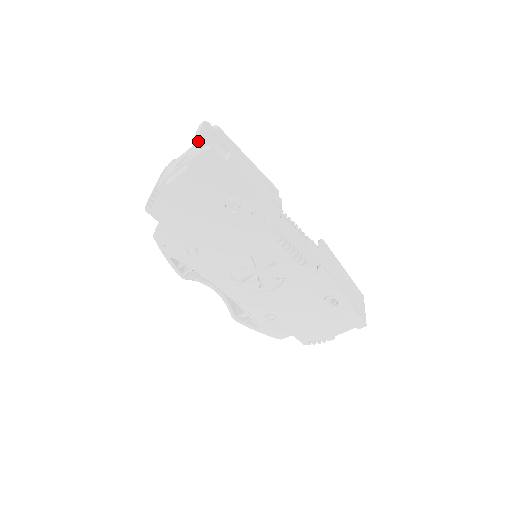
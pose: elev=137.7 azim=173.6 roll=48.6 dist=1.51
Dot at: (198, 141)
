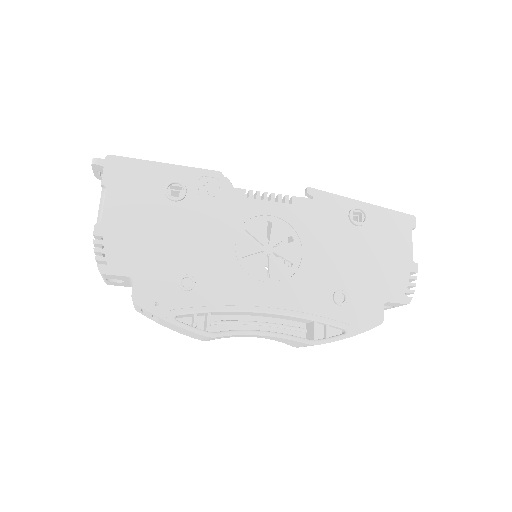
Dot at: (97, 163)
